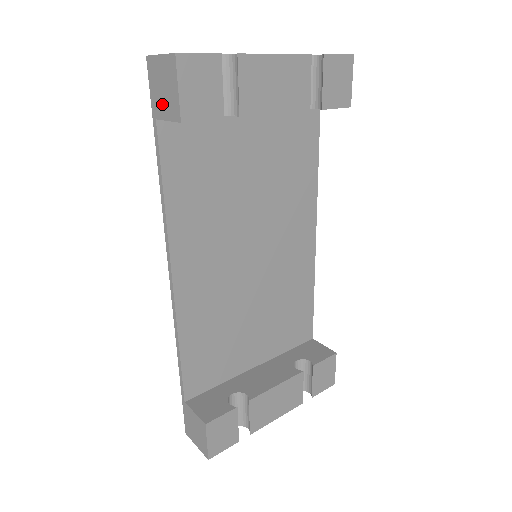
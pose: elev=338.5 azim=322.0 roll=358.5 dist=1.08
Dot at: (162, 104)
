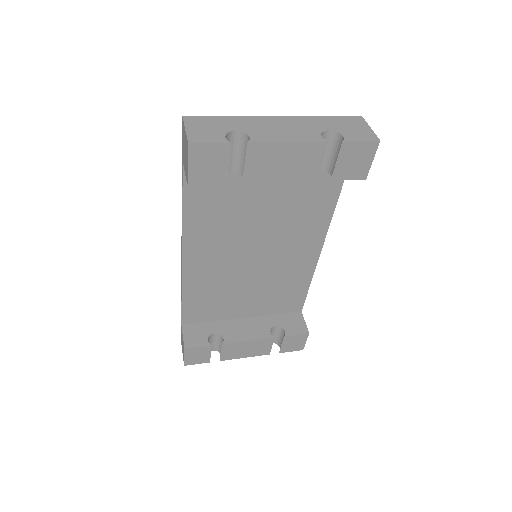
Dot at: (184, 159)
